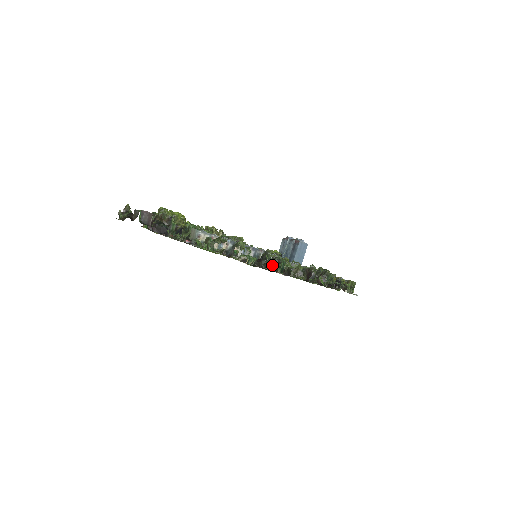
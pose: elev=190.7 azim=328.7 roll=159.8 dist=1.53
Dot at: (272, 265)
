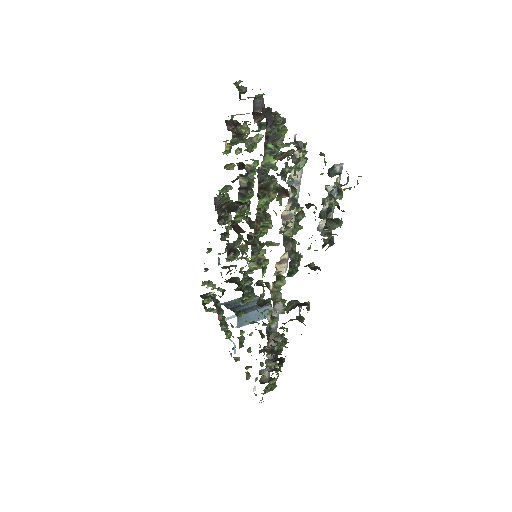
Dot at: (331, 234)
